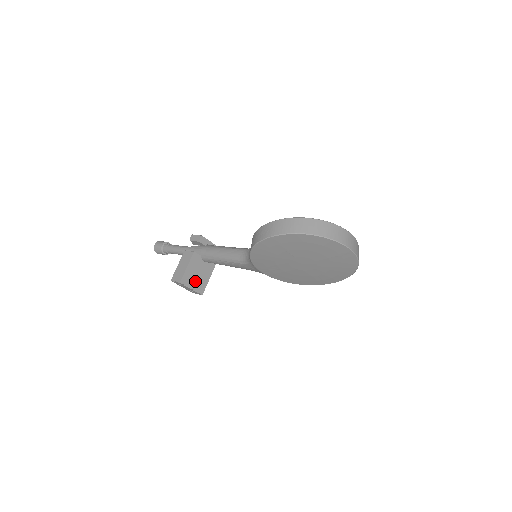
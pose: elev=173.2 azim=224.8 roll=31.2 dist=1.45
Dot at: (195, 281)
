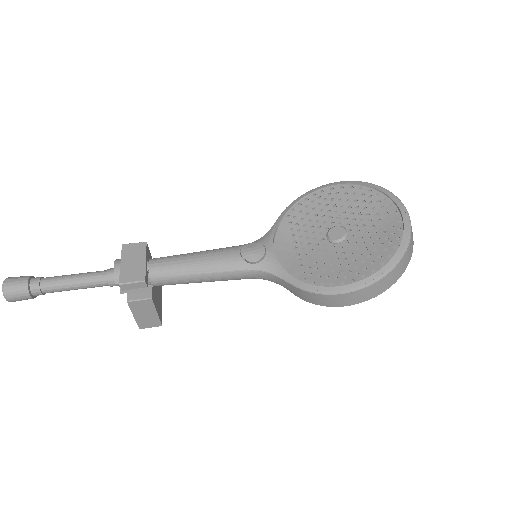
Dot at: (159, 300)
